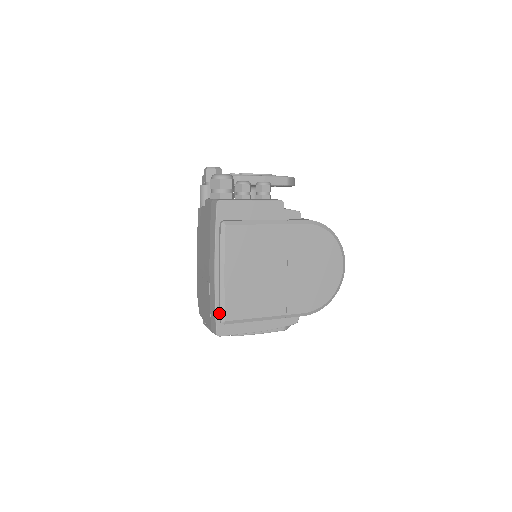
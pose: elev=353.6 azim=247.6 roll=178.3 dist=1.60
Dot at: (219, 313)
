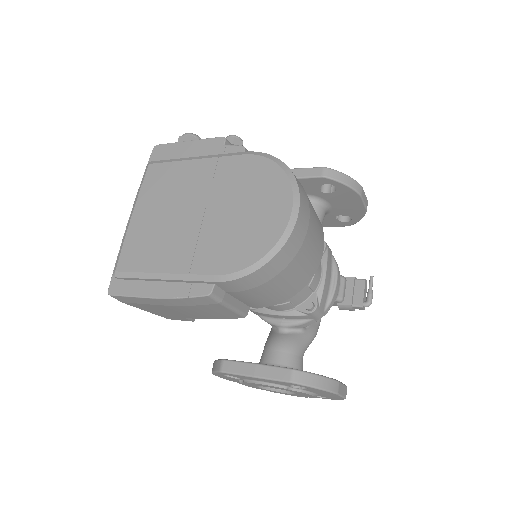
Dot at: occluded
